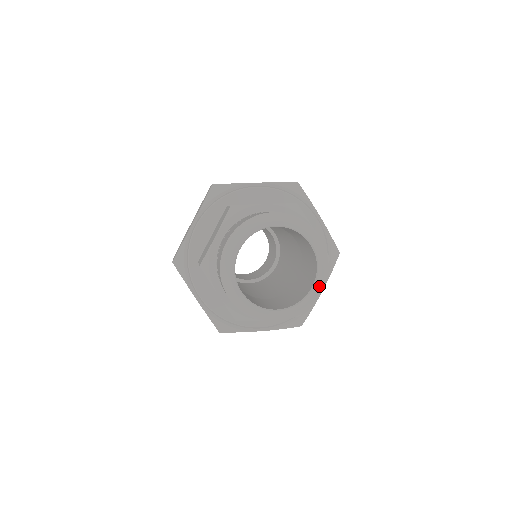
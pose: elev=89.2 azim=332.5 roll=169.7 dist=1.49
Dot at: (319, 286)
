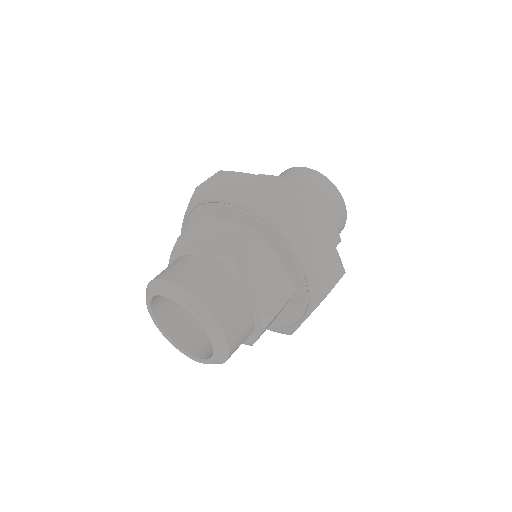
Dot at: (218, 358)
